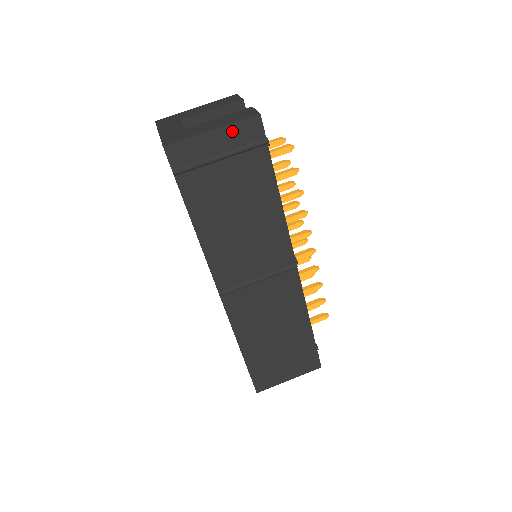
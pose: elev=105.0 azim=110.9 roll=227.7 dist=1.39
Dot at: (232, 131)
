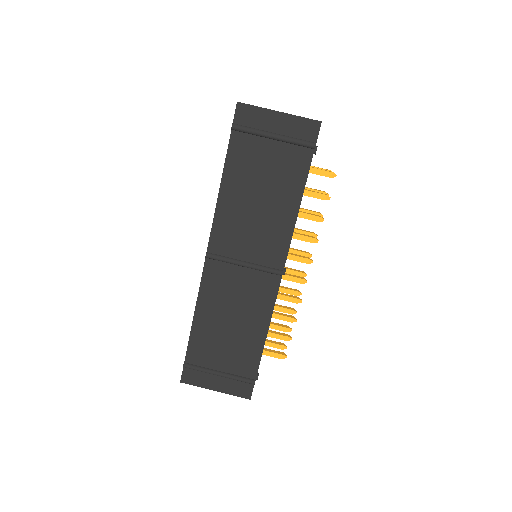
Dot at: (293, 122)
